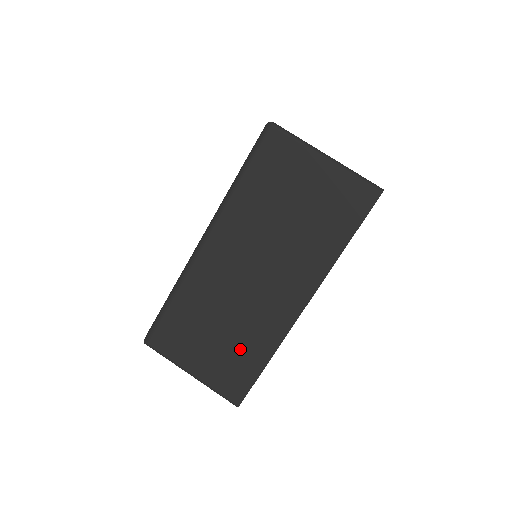
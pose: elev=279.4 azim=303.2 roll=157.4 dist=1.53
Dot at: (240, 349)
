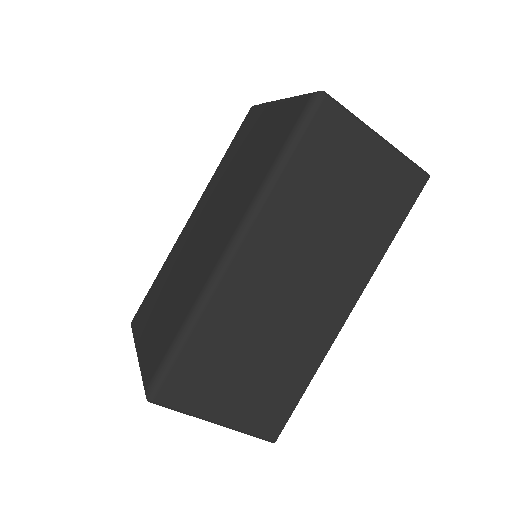
Dot at: (279, 375)
